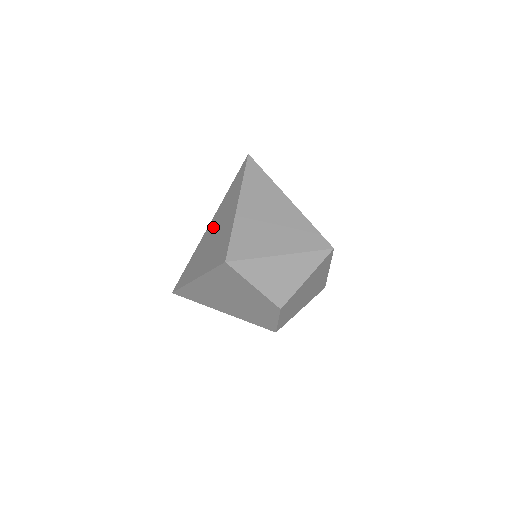
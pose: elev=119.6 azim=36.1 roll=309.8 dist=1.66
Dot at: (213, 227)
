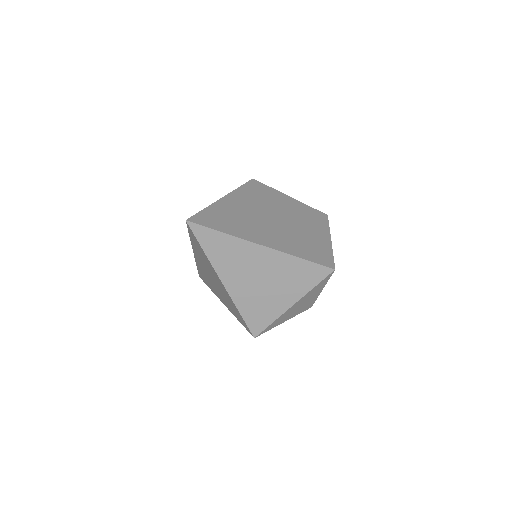
Dot at: occluded
